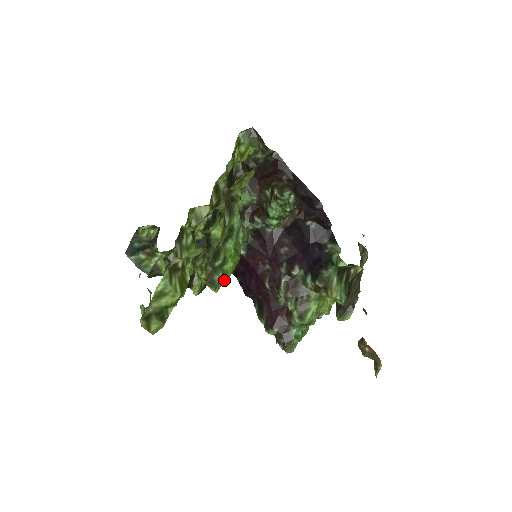
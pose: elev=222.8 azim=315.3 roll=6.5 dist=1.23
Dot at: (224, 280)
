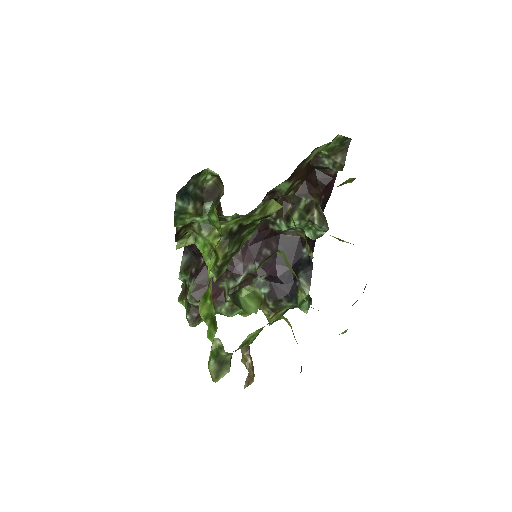
Dot at: occluded
